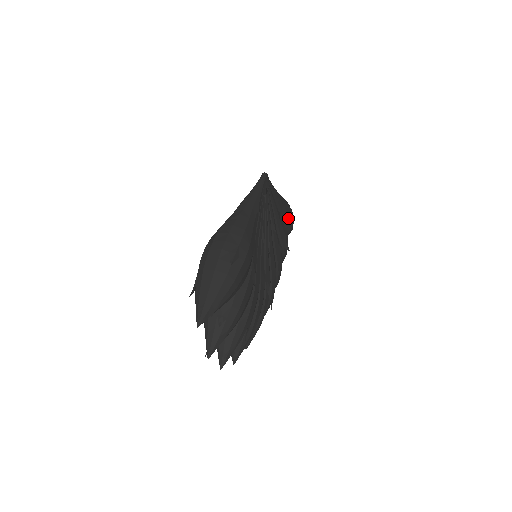
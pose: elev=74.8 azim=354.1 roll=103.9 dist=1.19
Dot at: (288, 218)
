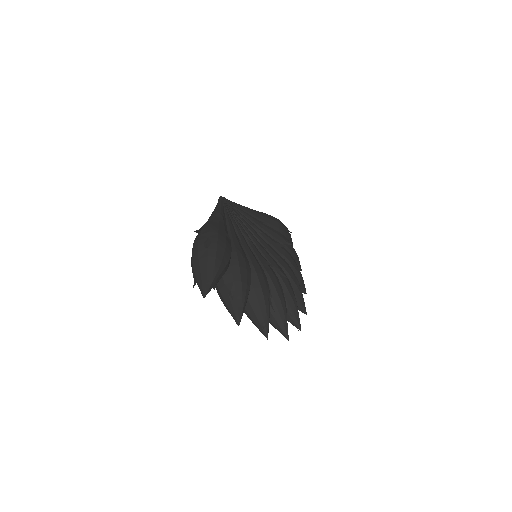
Dot at: (273, 223)
